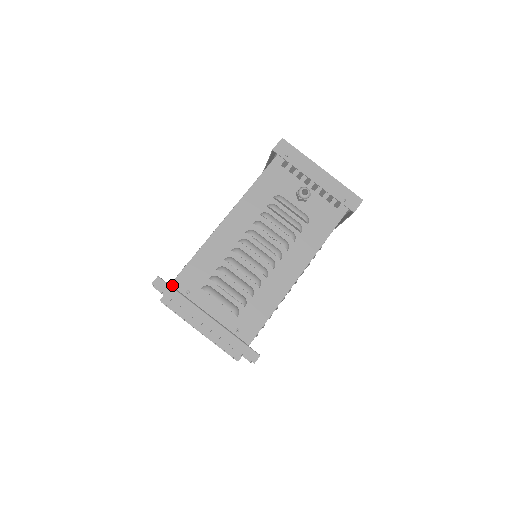
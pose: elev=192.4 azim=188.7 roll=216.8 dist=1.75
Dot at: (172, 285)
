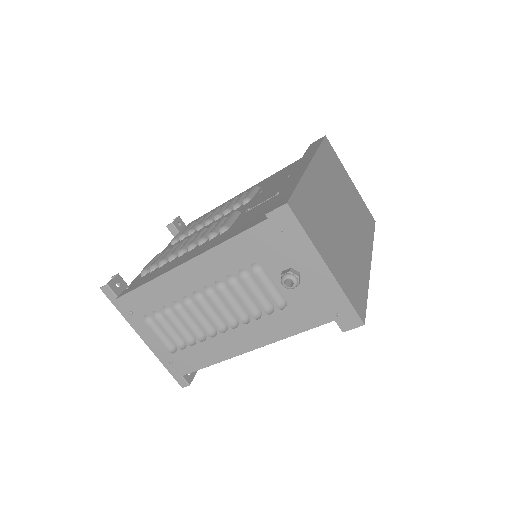
Dot at: (117, 301)
